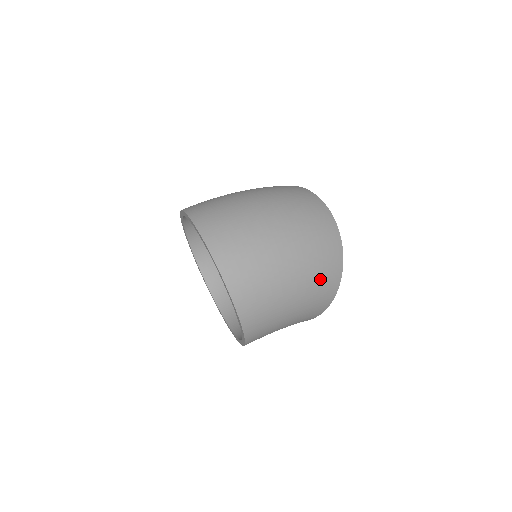
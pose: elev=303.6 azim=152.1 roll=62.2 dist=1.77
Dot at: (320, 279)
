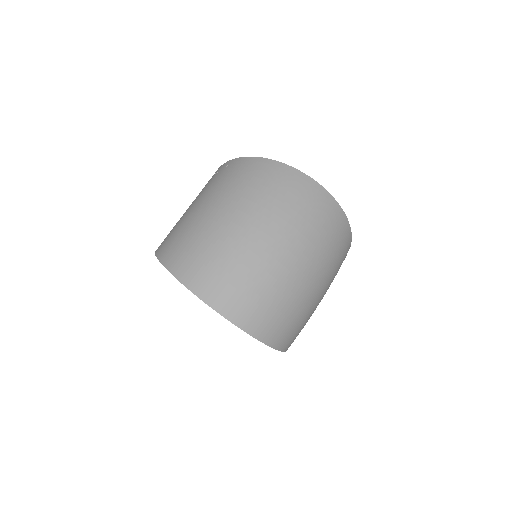
Dot at: (338, 268)
